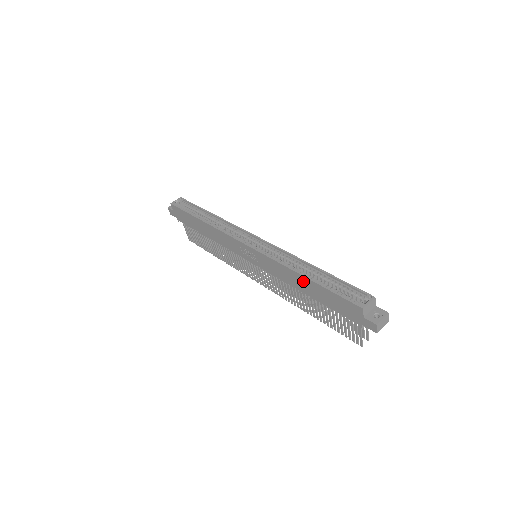
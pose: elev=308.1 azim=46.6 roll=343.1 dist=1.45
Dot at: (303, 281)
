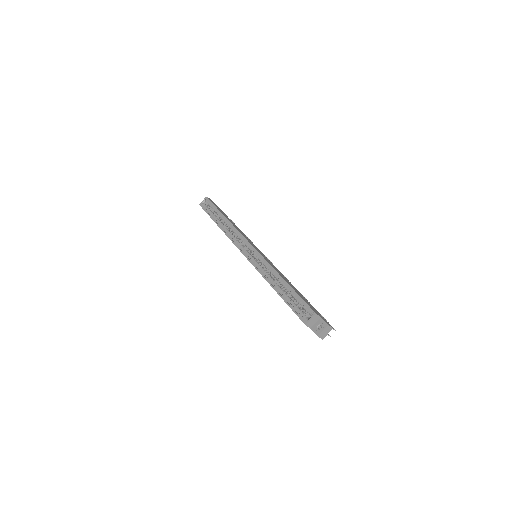
Dot at: occluded
